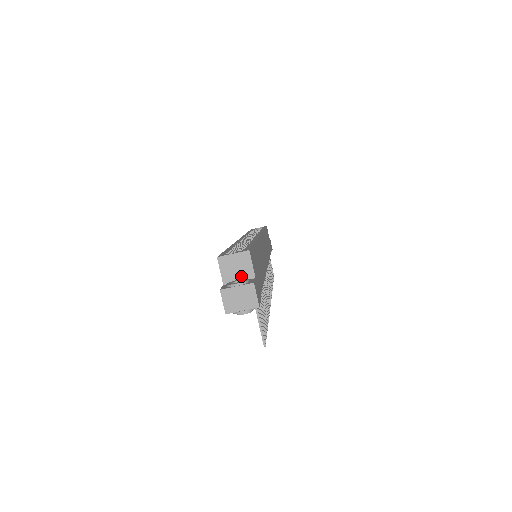
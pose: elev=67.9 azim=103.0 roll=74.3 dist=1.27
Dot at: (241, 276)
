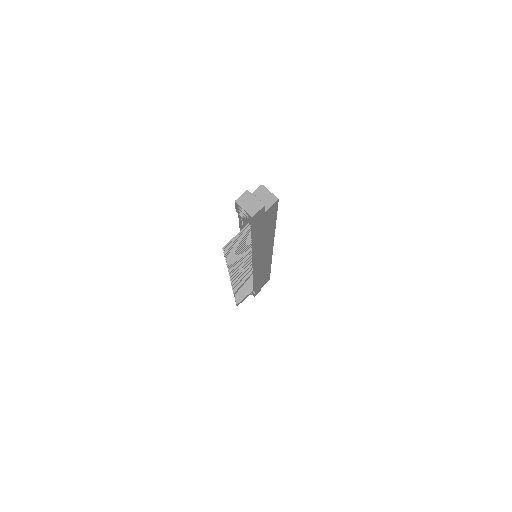
Dot at: occluded
